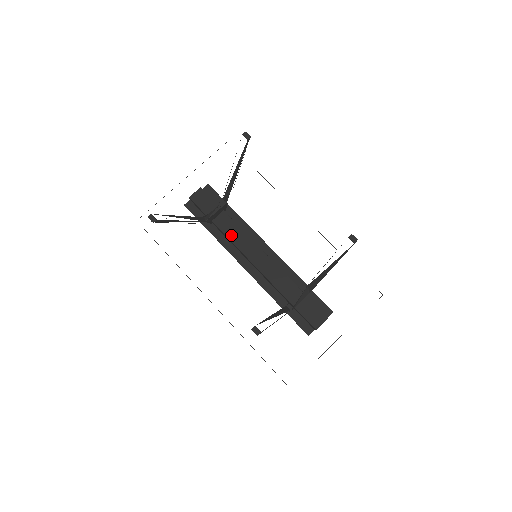
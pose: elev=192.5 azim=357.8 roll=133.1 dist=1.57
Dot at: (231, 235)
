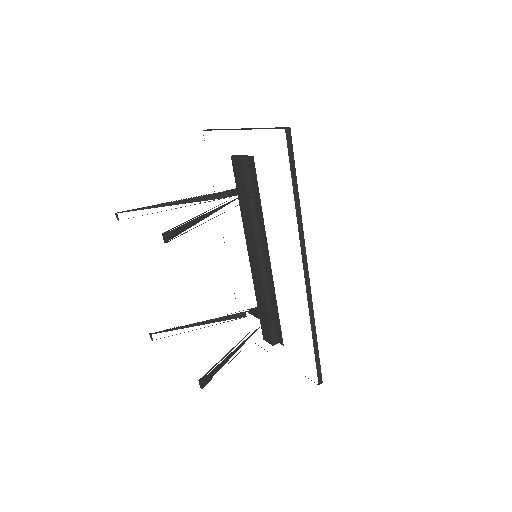
Dot at: (245, 223)
